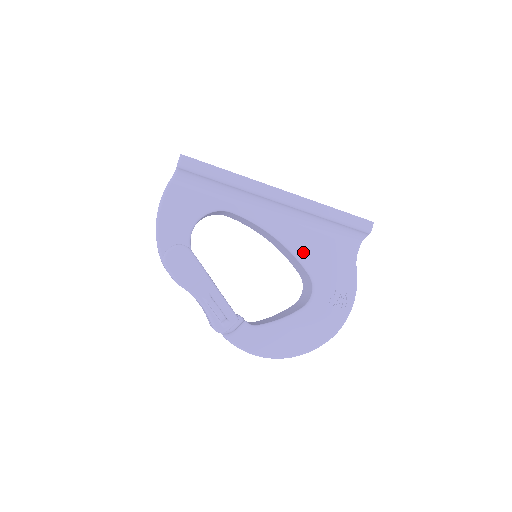
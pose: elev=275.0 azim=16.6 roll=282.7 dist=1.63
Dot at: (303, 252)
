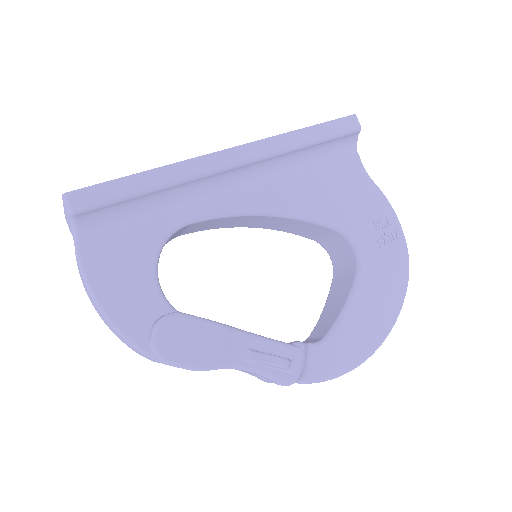
Dot at: (309, 208)
